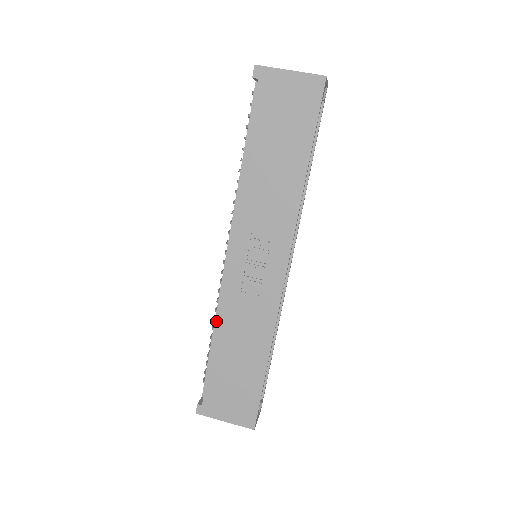
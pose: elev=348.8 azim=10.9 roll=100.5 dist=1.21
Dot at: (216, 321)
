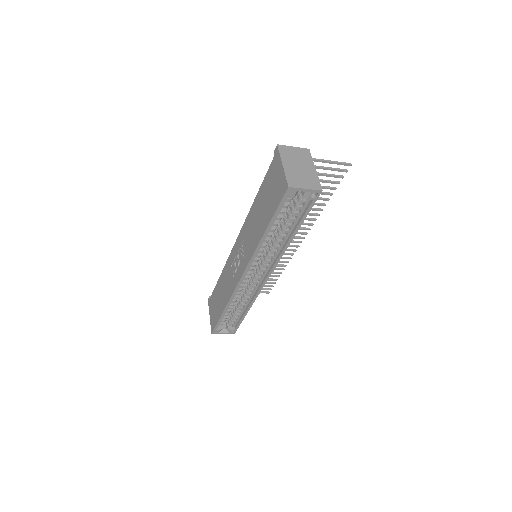
Dot at: (224, 268)
